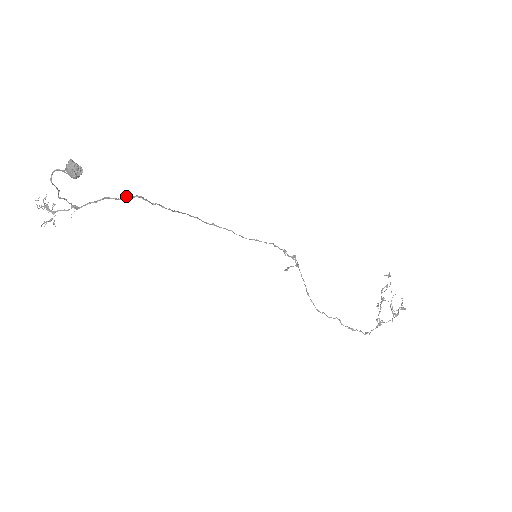
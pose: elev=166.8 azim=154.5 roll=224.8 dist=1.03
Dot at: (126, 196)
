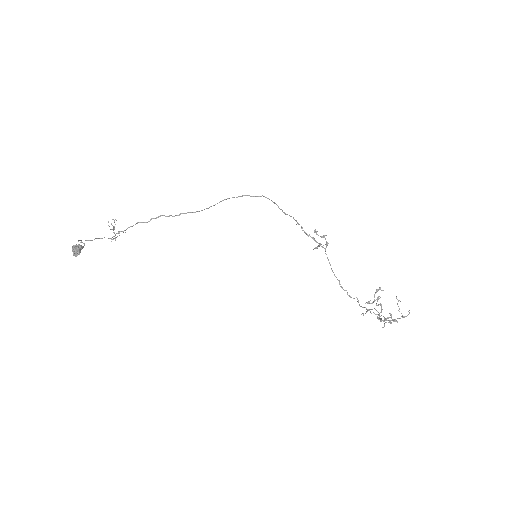
Dot at: (152, 218)
